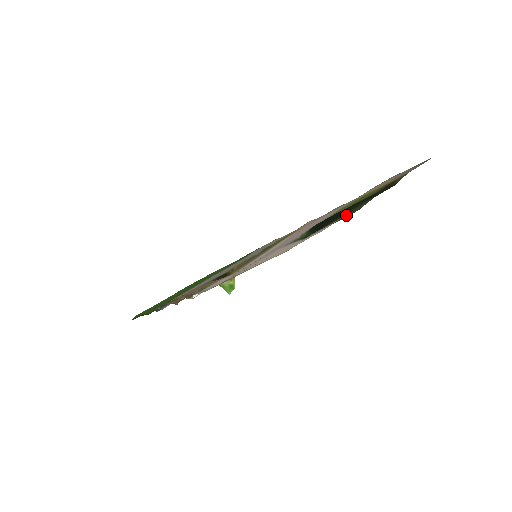
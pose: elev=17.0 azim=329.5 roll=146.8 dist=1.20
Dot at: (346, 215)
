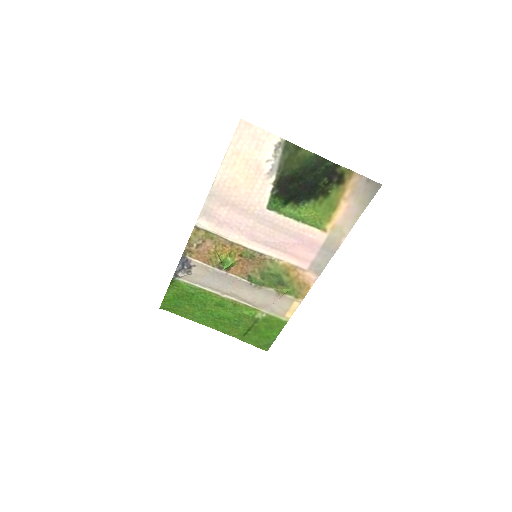
Dot at: (289, 143)
